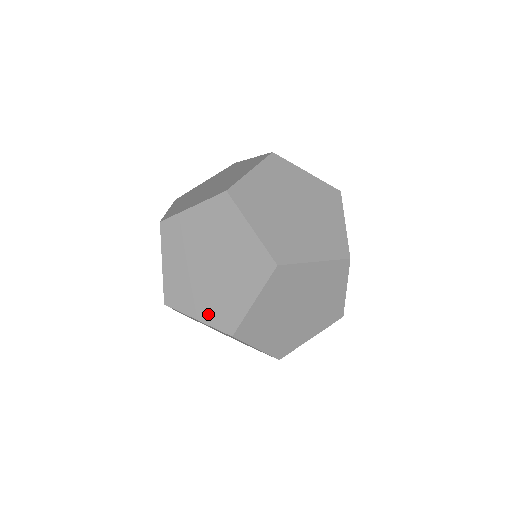
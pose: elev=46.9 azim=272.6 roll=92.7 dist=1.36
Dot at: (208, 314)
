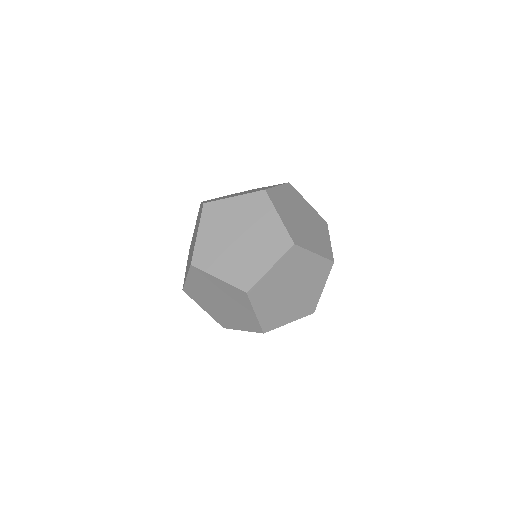
Dot at: (212, 313)
